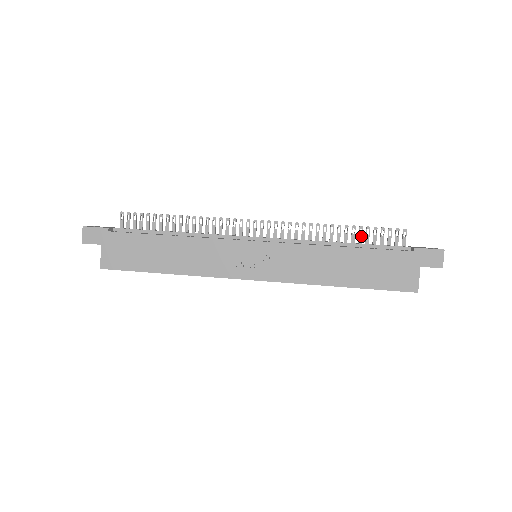
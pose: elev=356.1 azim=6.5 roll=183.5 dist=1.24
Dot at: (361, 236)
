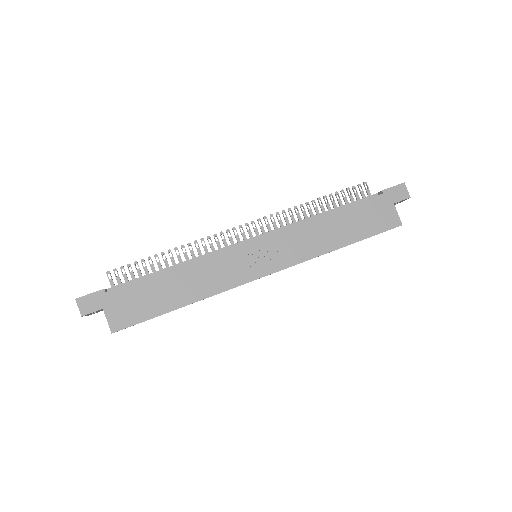
Dot at: (334, 202)
